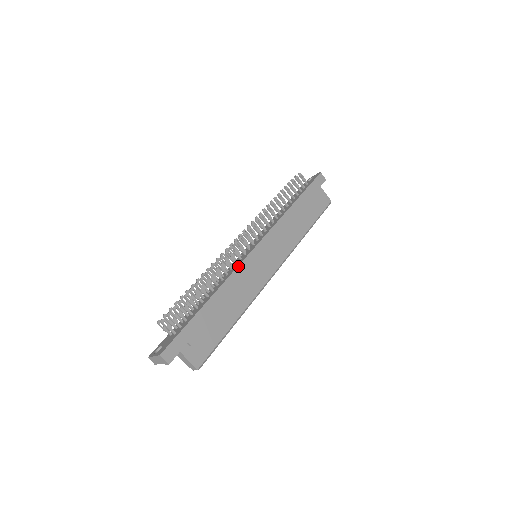
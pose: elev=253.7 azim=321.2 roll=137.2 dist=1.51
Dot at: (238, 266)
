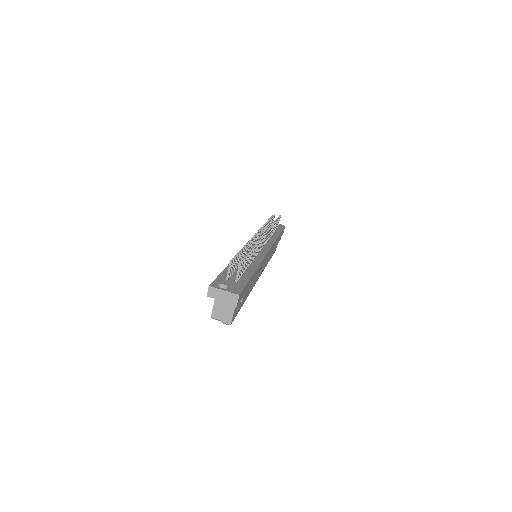
Dot at: (264, 258)
